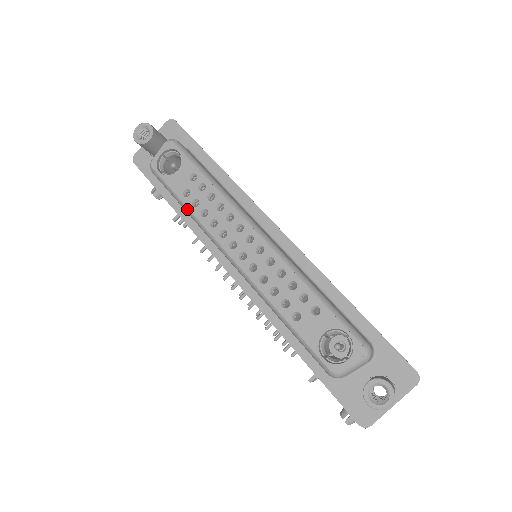
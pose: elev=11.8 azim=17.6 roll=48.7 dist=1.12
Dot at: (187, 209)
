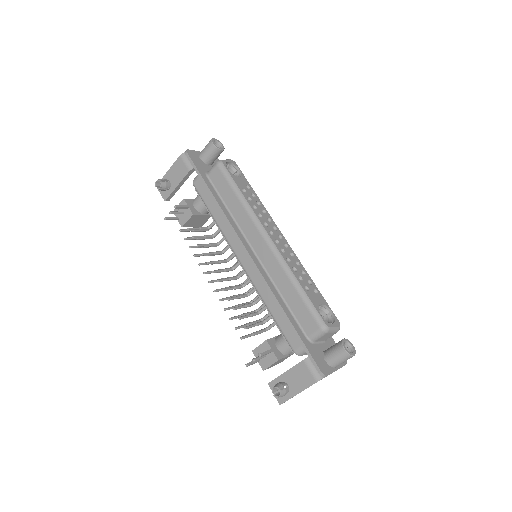
Dot at: (243, 198)
